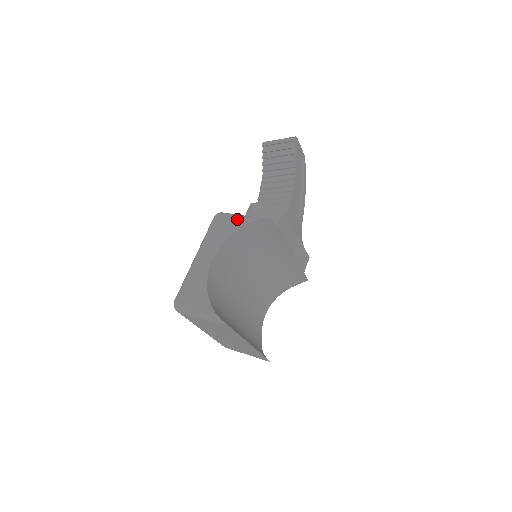
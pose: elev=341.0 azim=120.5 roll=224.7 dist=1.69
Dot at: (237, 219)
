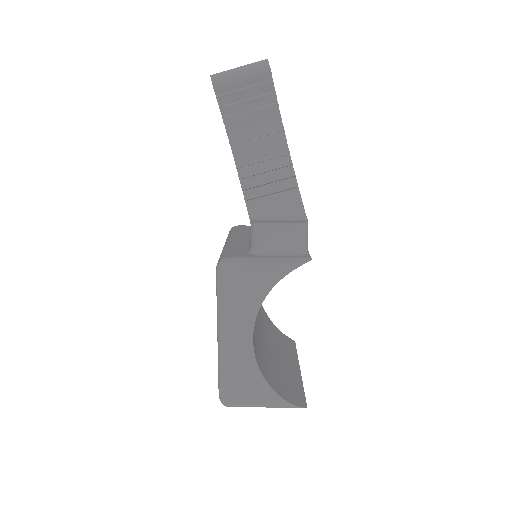
Dot at: (263, 273)
